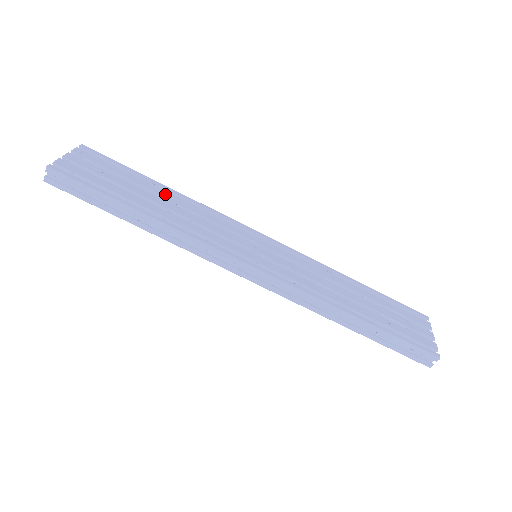
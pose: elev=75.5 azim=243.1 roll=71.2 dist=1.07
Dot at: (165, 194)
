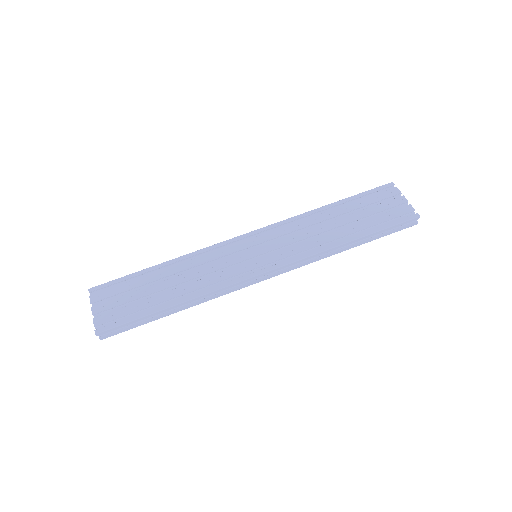
Dot at: (168, 272)
